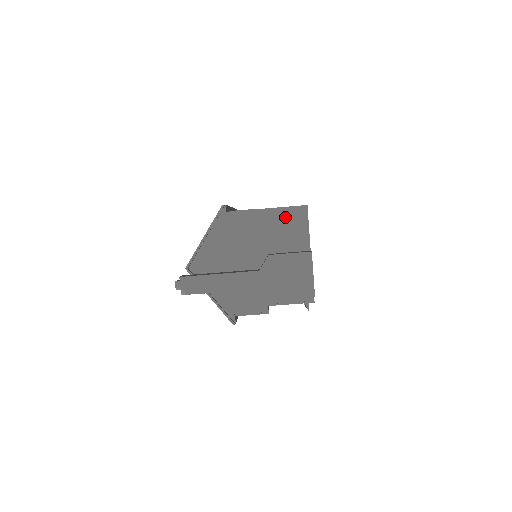
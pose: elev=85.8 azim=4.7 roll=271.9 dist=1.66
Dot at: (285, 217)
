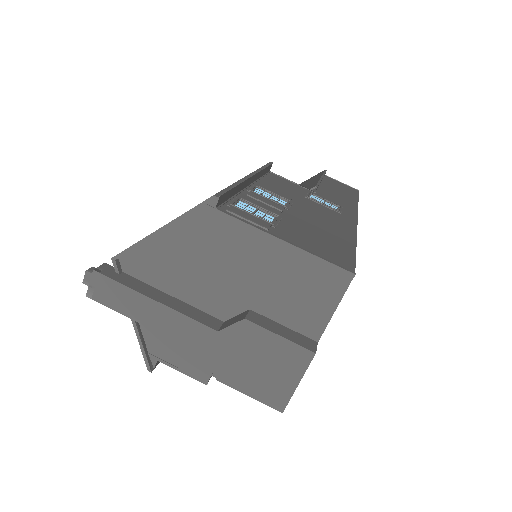
Dot at: (307, 271)
